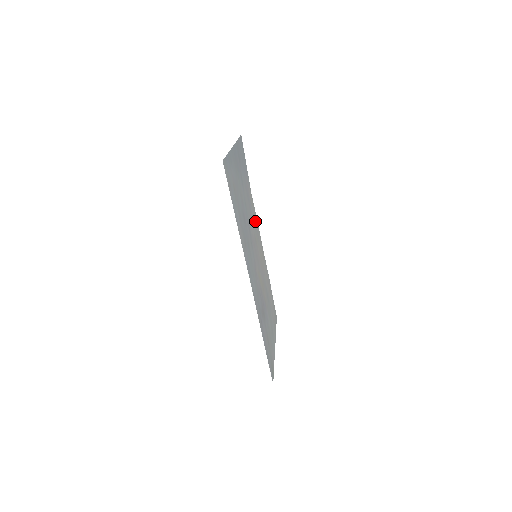
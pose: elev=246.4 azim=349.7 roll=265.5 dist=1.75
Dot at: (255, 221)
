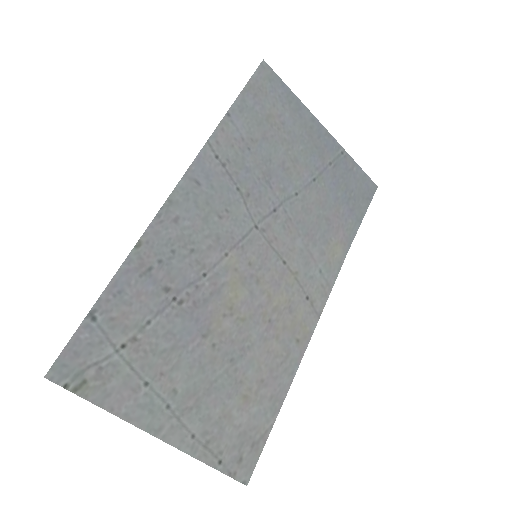
Dot at: (319, 274)
